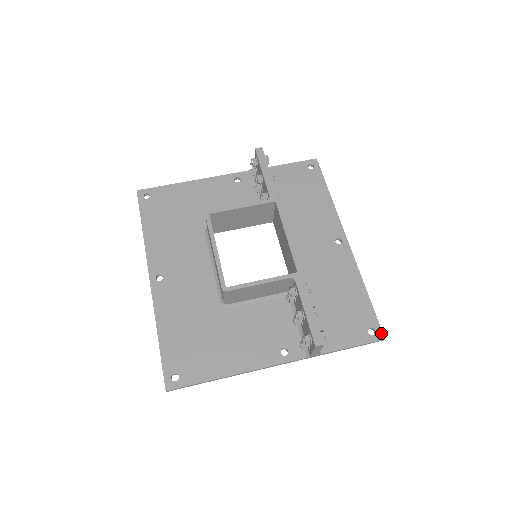
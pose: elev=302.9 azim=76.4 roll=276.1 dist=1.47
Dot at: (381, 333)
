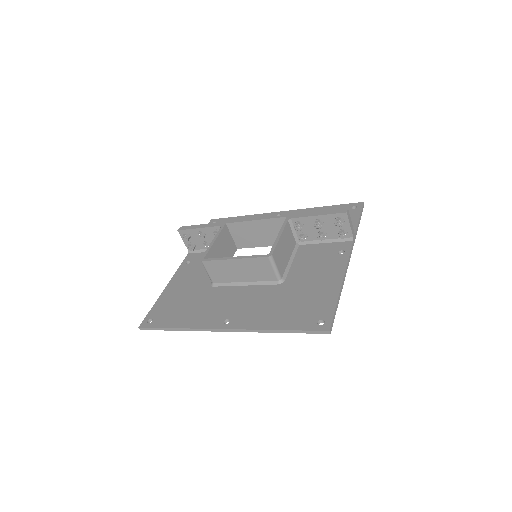
Dot at: (358, 203)
